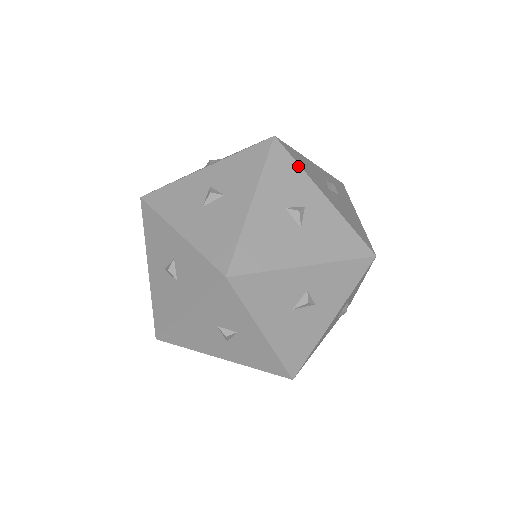
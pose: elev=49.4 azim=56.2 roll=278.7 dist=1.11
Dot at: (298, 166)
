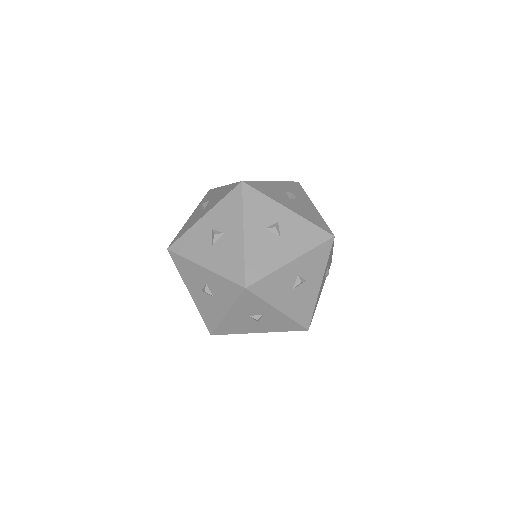
Dot at: (262, 300)
